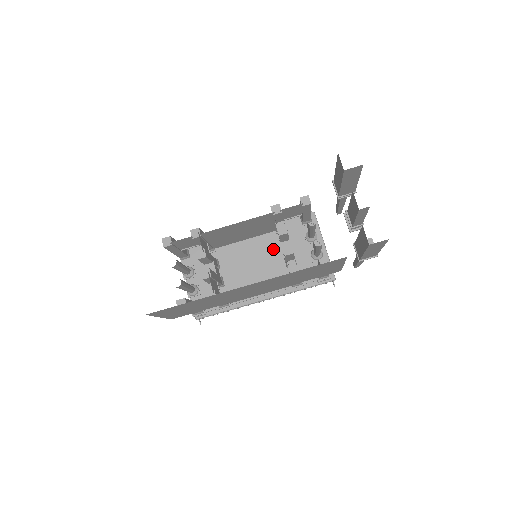
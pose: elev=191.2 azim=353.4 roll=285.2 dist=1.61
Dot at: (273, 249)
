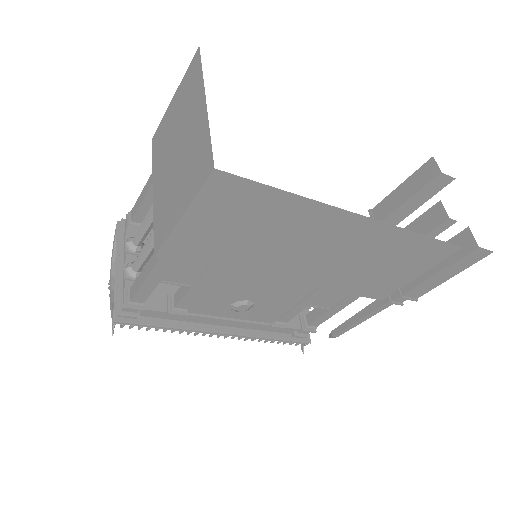
Dot at: occluded
